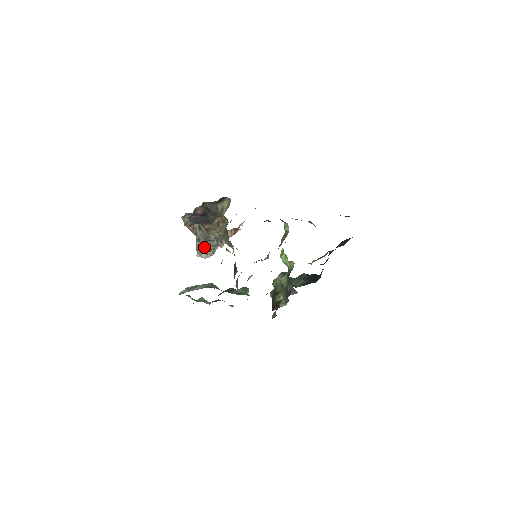
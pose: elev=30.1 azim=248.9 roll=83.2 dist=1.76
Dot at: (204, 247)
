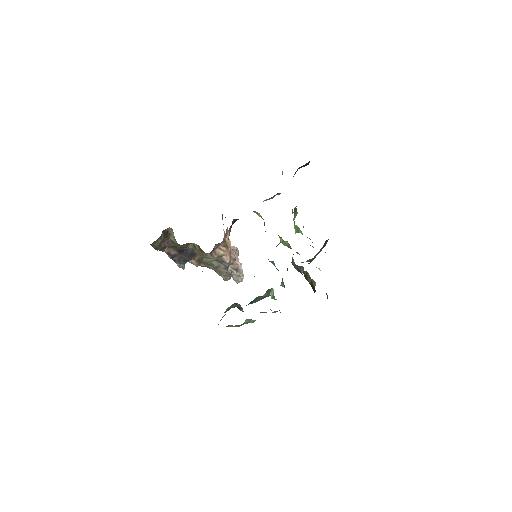
Dot at: occluded
